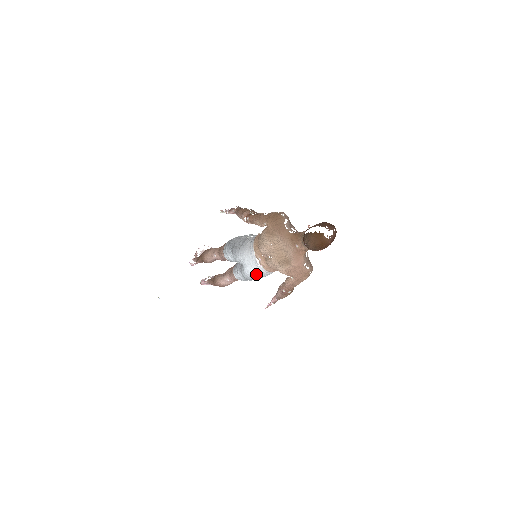
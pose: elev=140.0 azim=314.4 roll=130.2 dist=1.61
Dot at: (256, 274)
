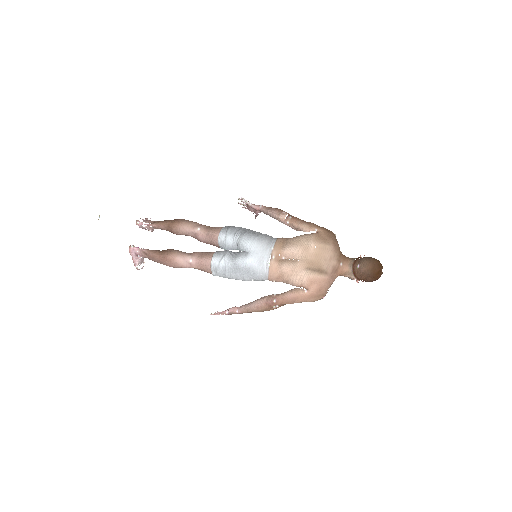
Dot at: (258, 268)
